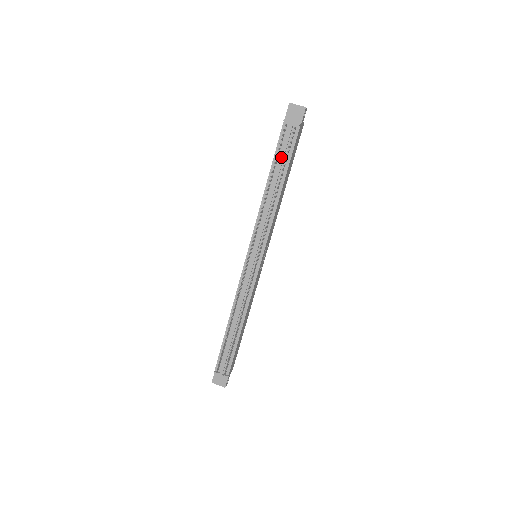
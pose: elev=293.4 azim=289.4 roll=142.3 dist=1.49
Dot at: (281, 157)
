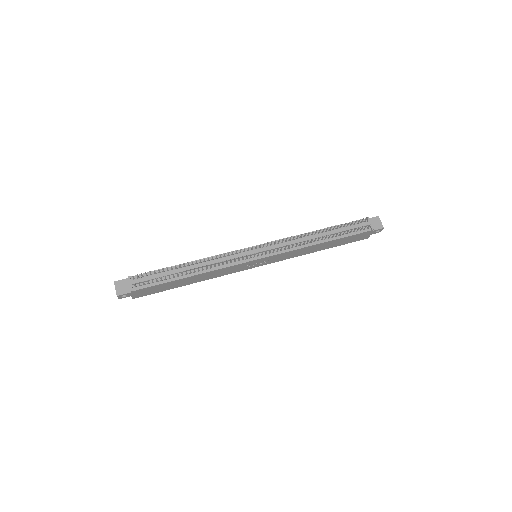
Dot at: (344, 229)
